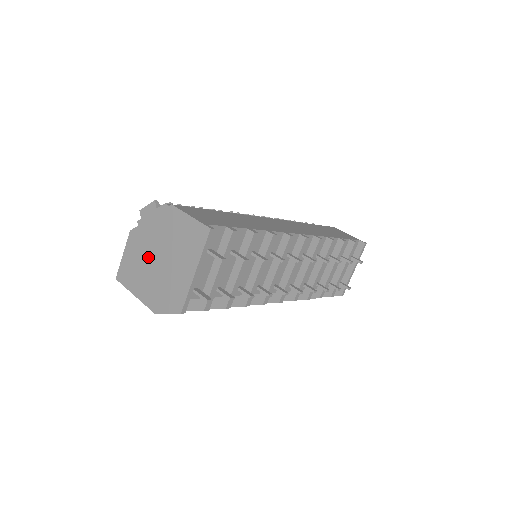
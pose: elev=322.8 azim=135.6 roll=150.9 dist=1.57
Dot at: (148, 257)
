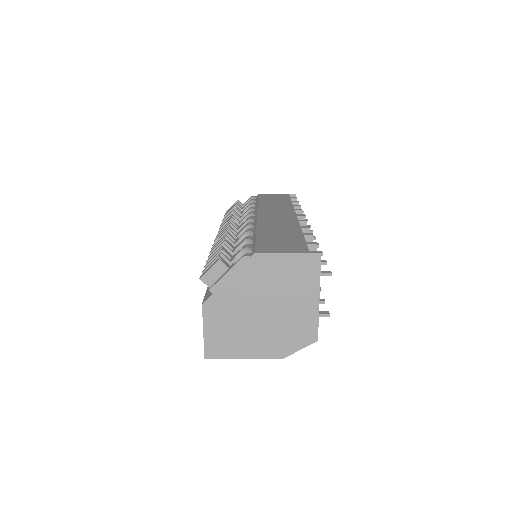
Dot at: (246, 316)
